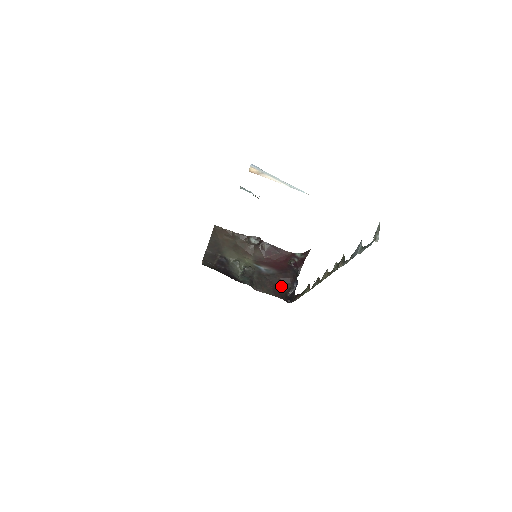
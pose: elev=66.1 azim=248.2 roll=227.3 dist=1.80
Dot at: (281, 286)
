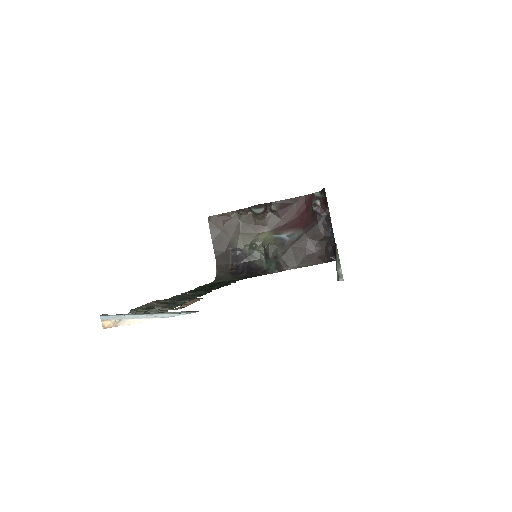
Dot at: (315, 246)
